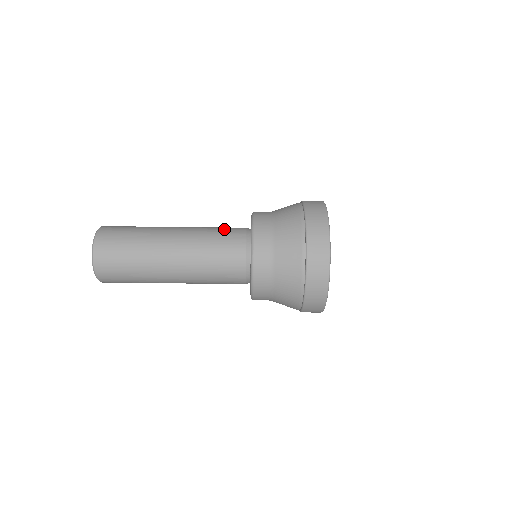
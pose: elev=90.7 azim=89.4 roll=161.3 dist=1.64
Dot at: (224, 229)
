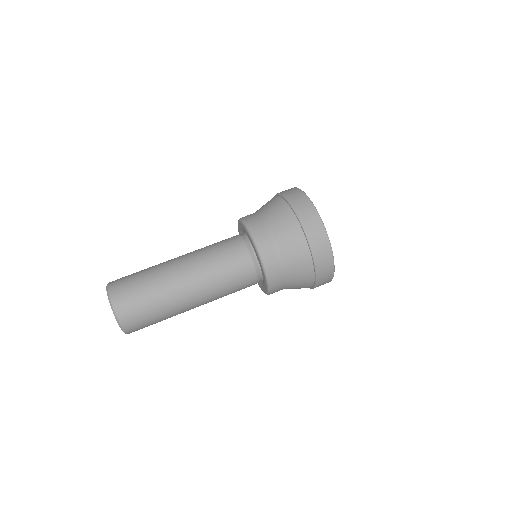
Dot at: (221, 243)
